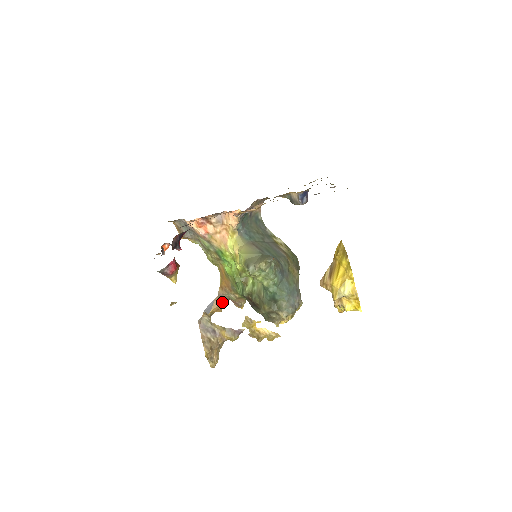
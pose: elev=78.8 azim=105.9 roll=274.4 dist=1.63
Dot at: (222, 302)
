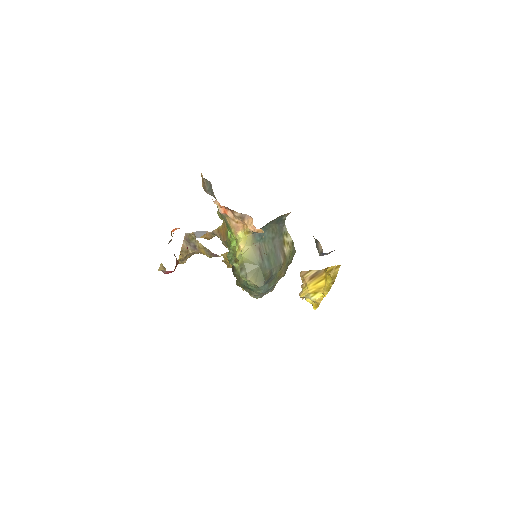
Dot at: occluded
